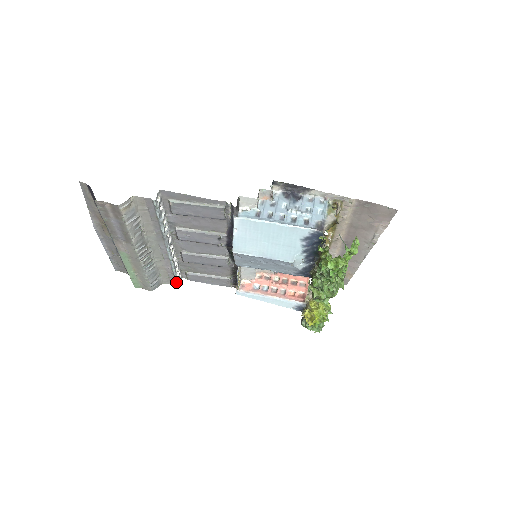
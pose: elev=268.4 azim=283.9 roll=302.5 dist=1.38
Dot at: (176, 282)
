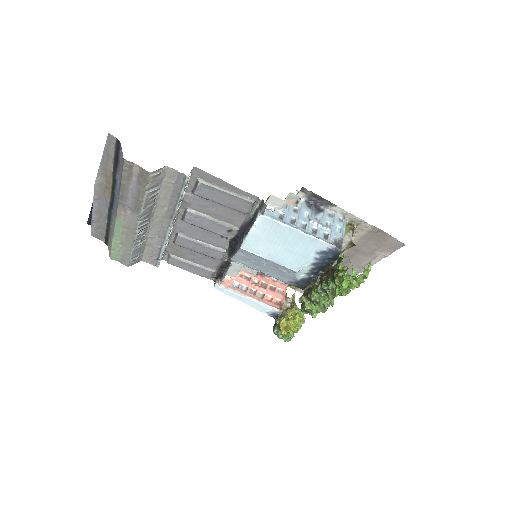
Dot at: (157, 263)
